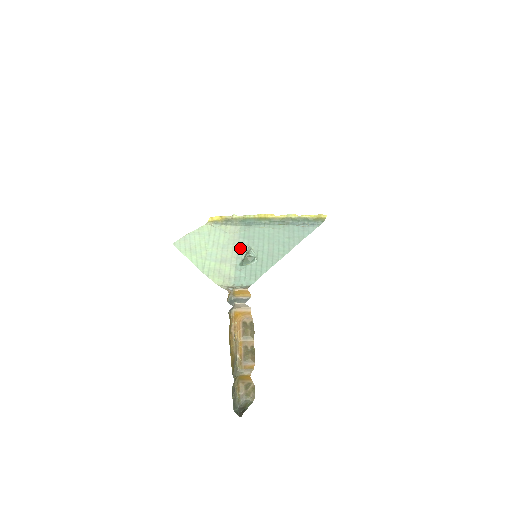
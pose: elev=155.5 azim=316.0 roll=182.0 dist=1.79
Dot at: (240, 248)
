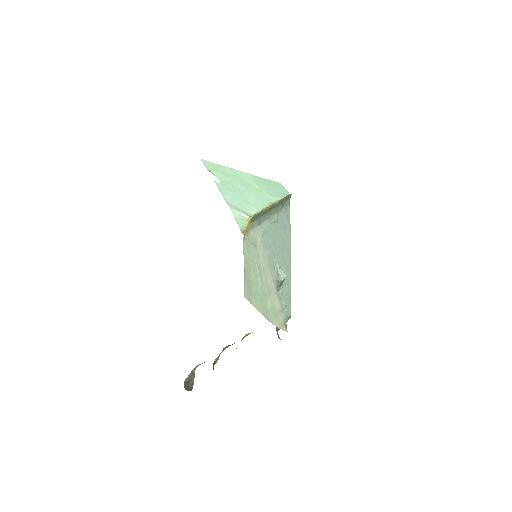
Dot at: (270, 266)
